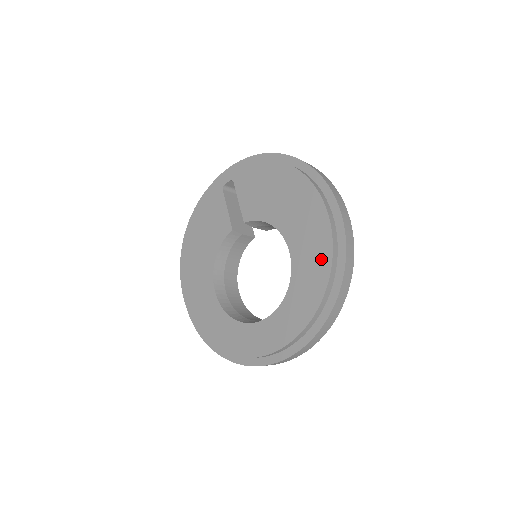
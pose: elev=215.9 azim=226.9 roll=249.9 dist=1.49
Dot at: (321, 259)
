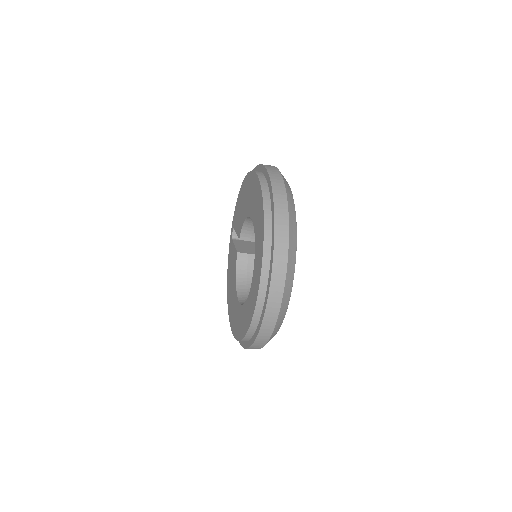
Dot at: (259, 198)
